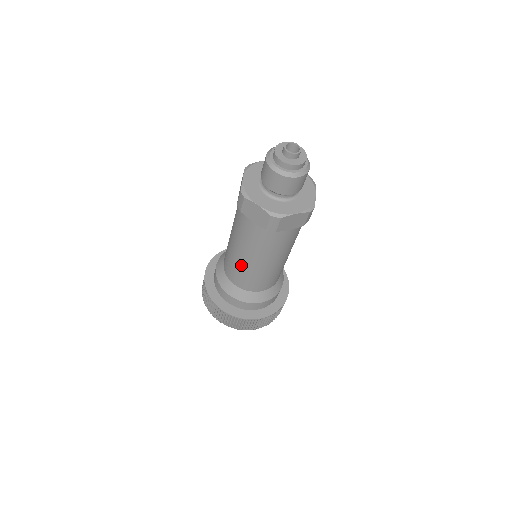
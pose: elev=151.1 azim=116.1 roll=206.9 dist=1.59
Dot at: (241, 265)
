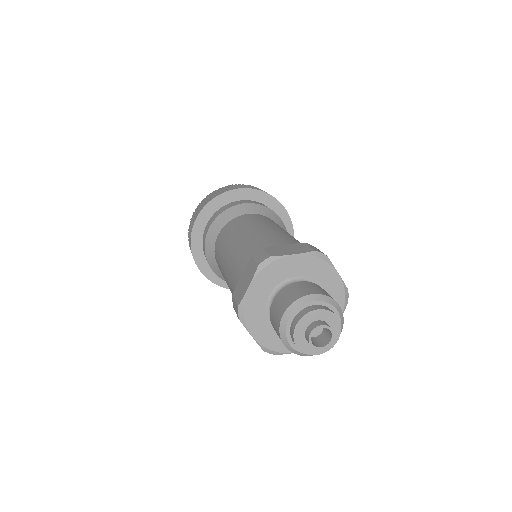
Dot at: occluded
